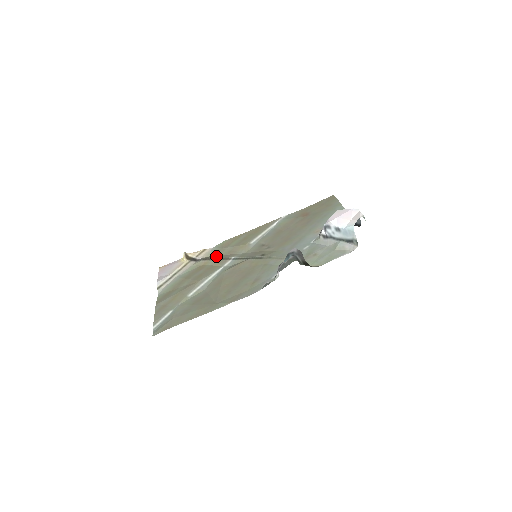
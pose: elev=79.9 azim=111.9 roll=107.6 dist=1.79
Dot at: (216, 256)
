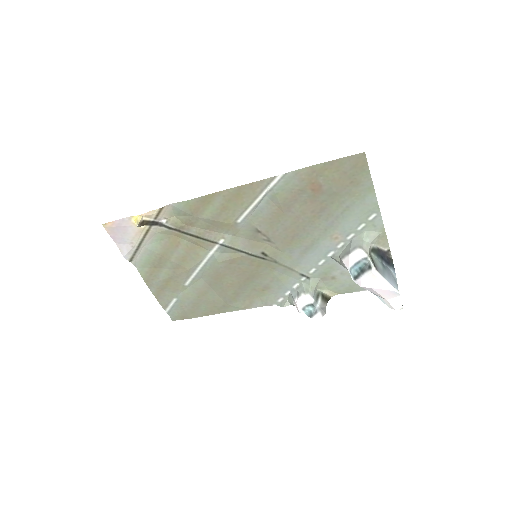
Dot at: (190, 229)
